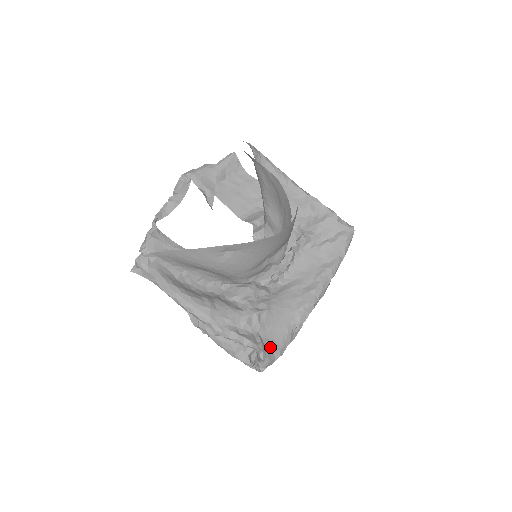
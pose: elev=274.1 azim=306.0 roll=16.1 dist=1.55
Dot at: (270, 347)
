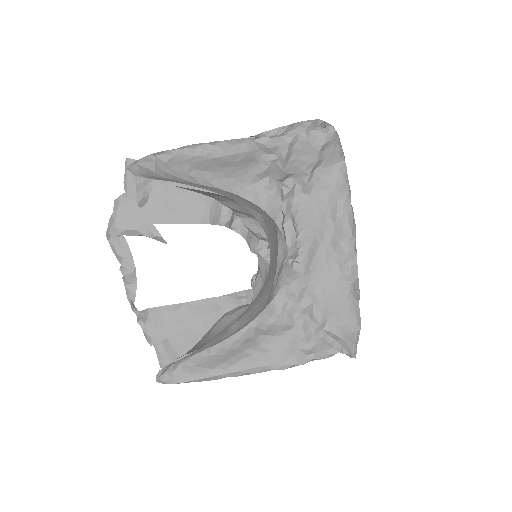
Dot at: (345, 331)
